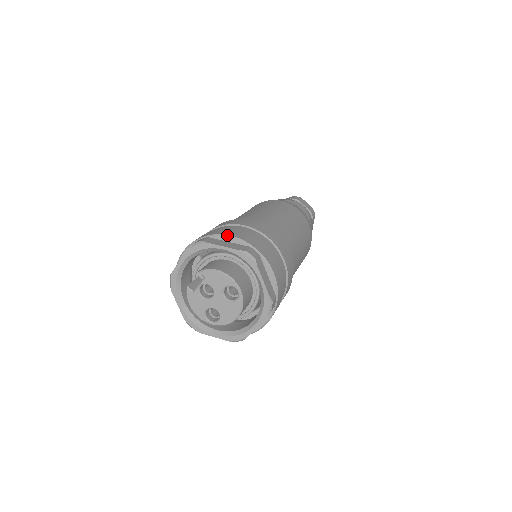
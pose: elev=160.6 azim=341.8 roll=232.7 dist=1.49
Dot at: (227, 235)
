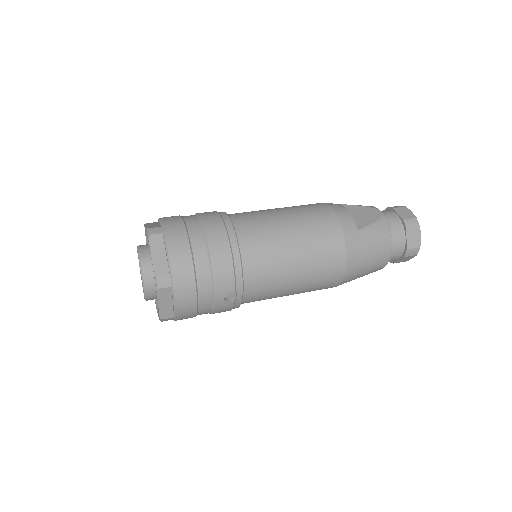
Dot at: (159, 218)
